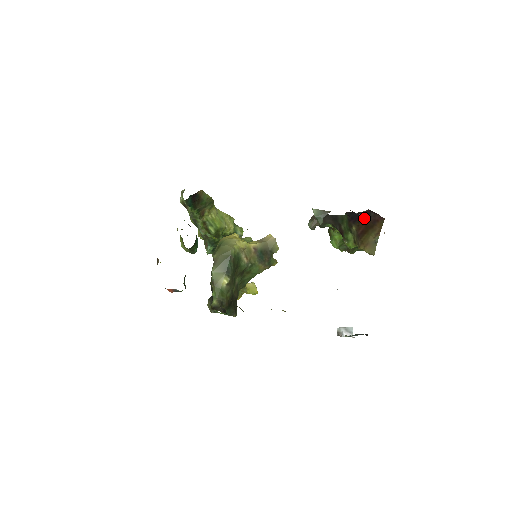
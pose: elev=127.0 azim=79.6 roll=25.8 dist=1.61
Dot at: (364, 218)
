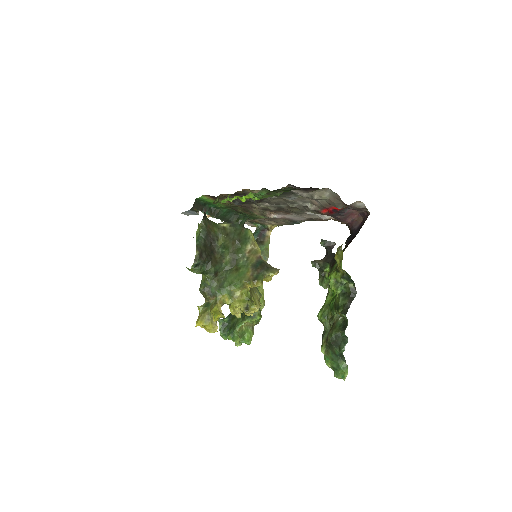
Dot at: occluded
